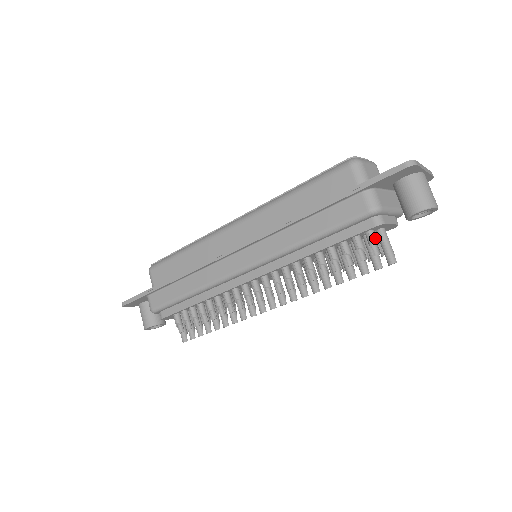
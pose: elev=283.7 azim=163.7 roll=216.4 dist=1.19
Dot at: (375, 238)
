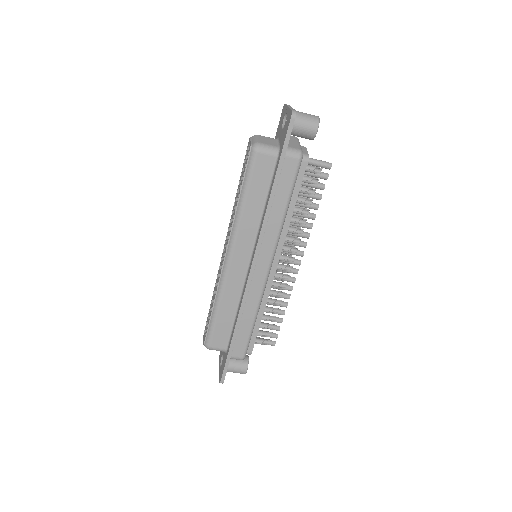
Dot at: (312, 167)
